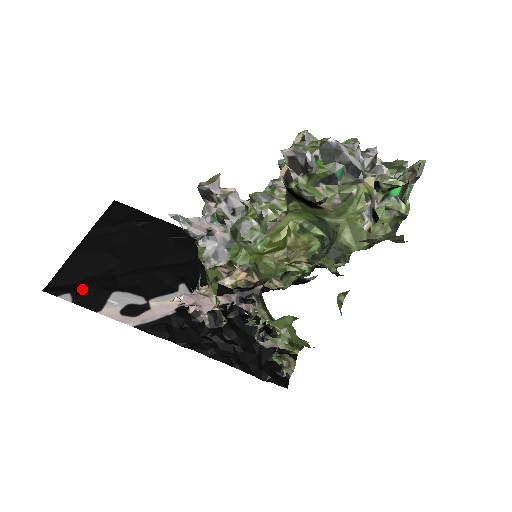
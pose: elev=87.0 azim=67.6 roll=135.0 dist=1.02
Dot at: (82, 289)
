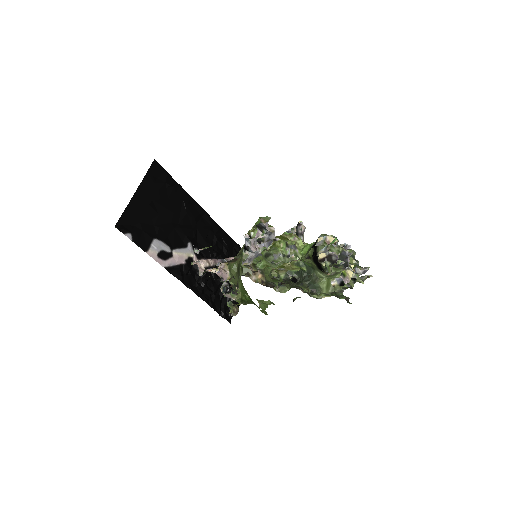
Dot at: (137, 232)
